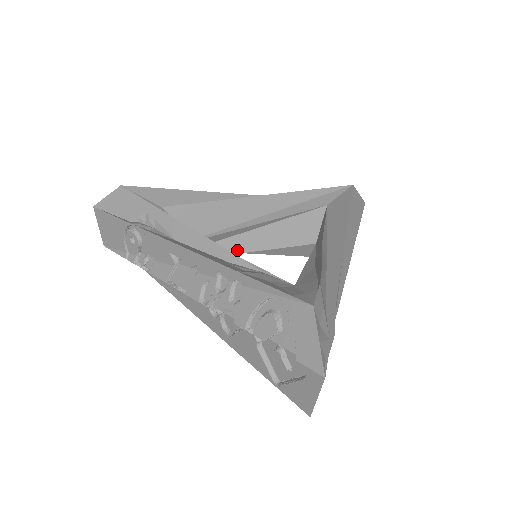
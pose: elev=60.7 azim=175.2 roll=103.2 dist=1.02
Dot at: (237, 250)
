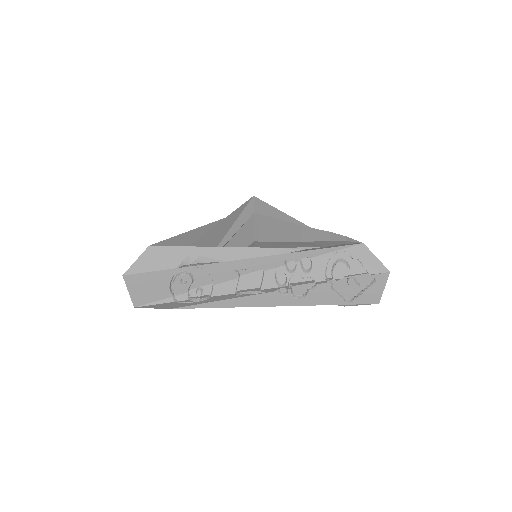
Dot at: occluded
